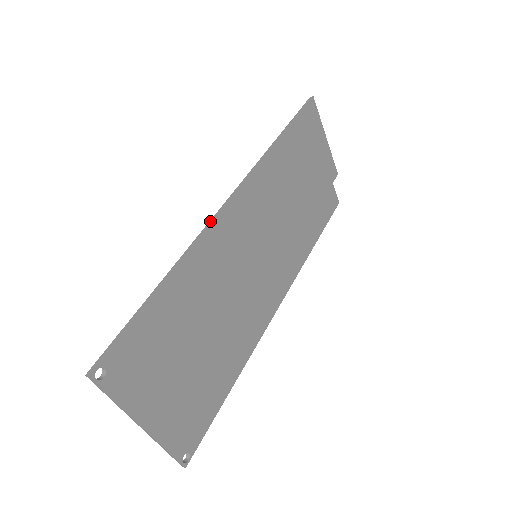
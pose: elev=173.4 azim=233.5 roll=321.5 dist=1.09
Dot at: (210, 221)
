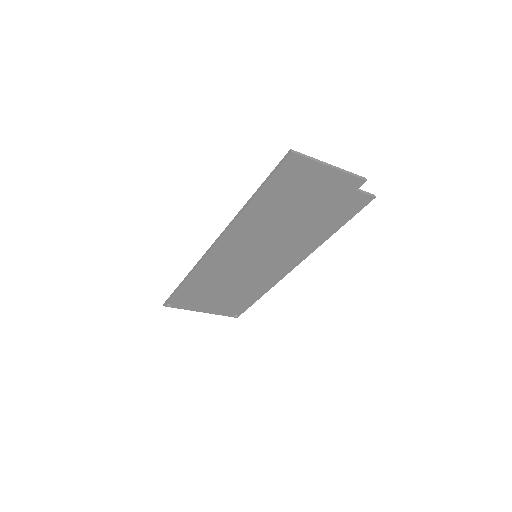
Dot at: (203, 255)
